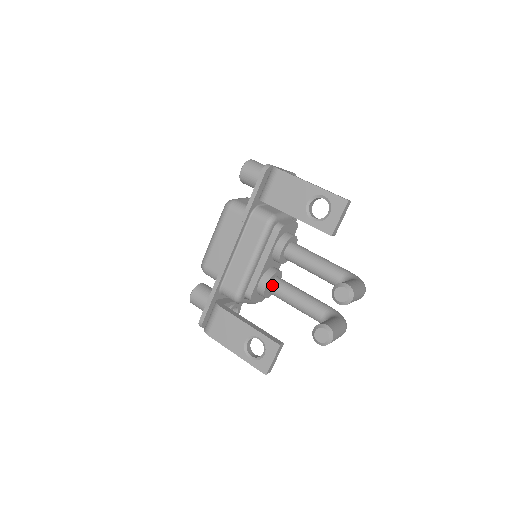
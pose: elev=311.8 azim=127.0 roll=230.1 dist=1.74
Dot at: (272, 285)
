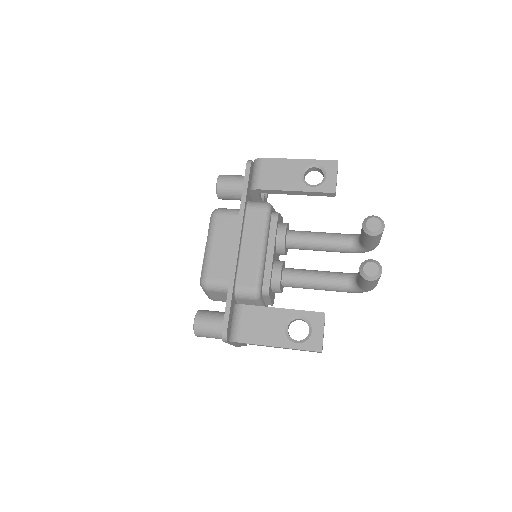
Dot at: (285, 273)
